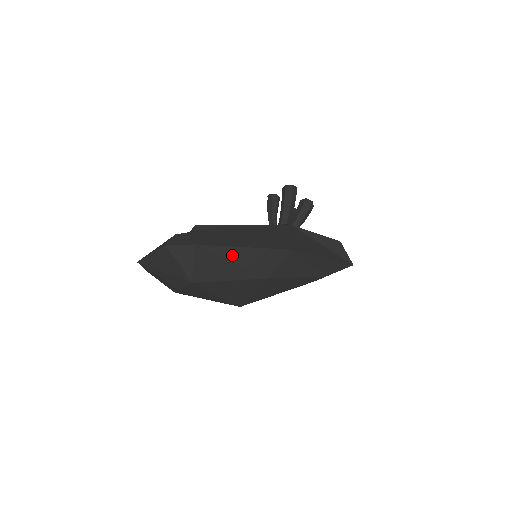
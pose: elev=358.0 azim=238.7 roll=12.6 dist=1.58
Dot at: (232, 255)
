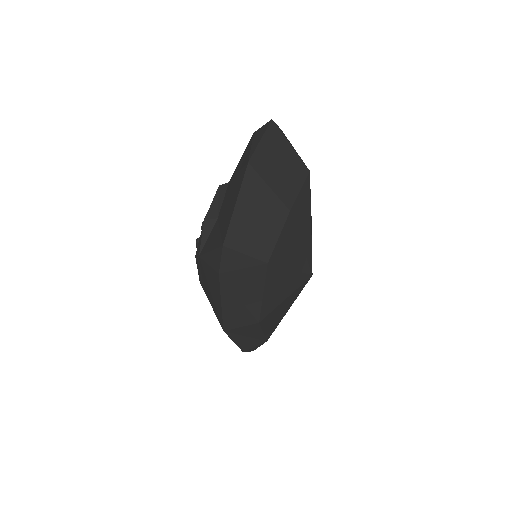
Dot at: occluded
